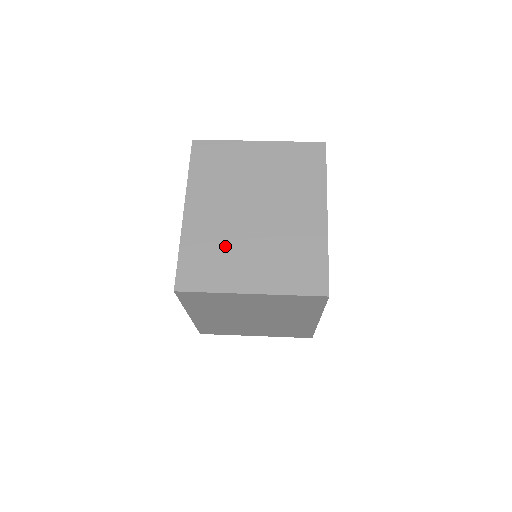
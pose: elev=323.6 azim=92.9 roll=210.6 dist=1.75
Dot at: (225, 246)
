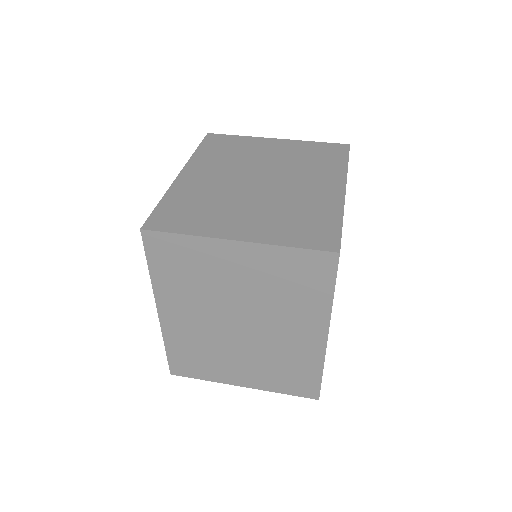
Dot at: (217, 201)
